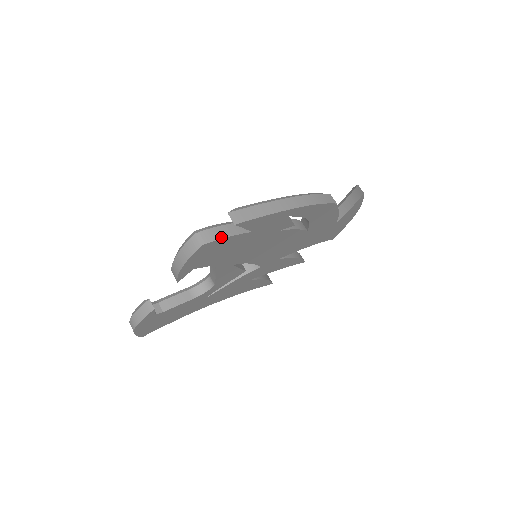
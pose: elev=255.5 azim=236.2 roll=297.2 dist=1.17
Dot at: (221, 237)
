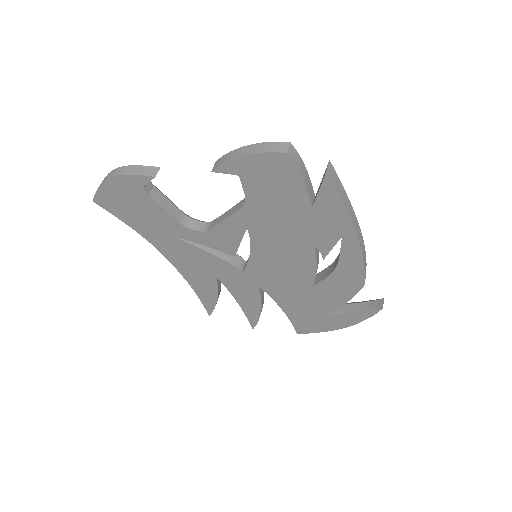
Dot at: (300, 171)
